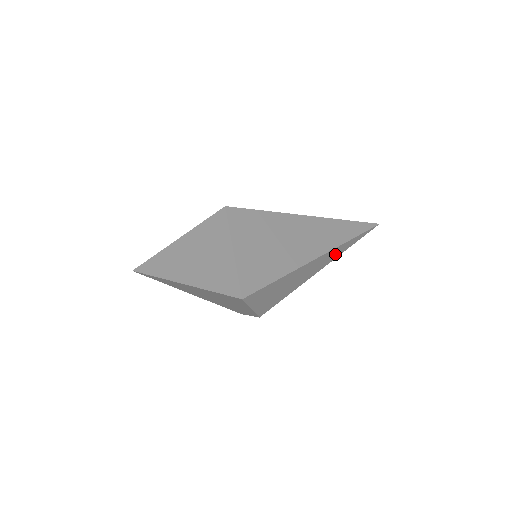
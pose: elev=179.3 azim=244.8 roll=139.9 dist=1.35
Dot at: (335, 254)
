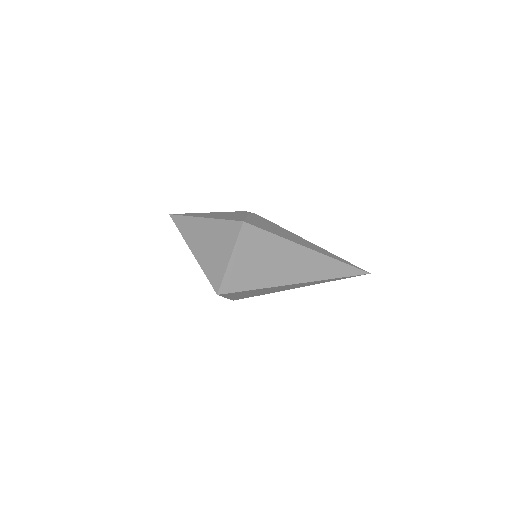
Dot at: (316, 283)
